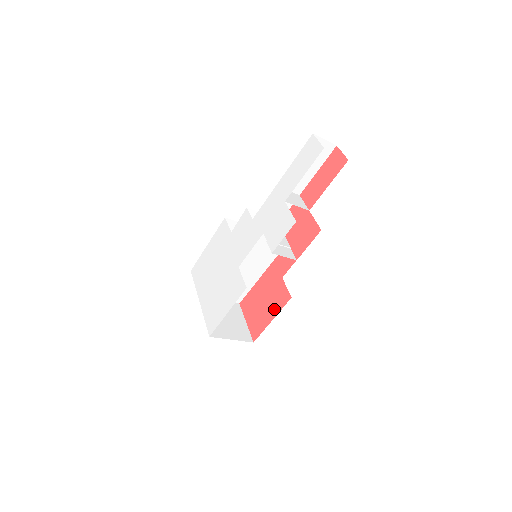
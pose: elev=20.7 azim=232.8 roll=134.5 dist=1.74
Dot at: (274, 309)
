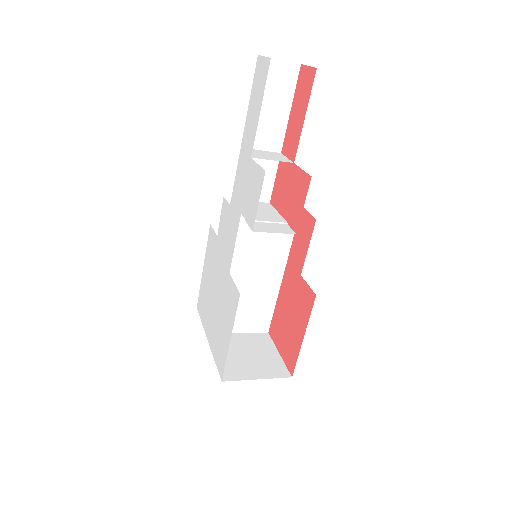
Dot at: (302, 321)
